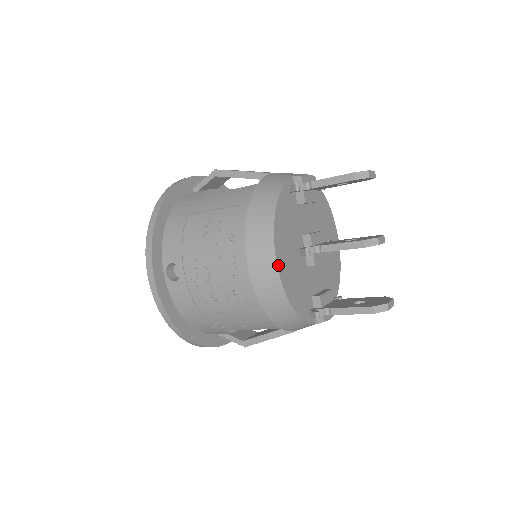
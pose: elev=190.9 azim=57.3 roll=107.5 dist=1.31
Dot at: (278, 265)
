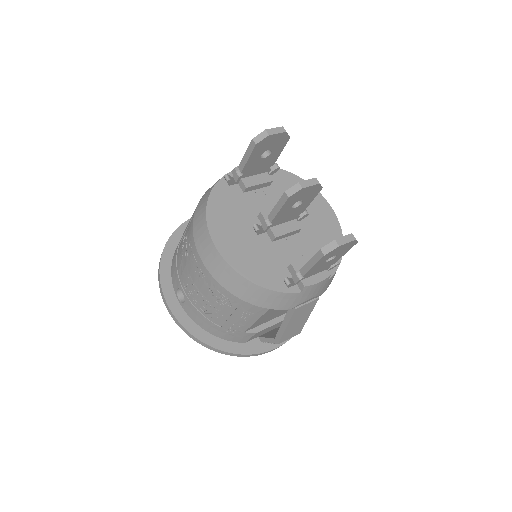
Dot at: (219, 249)
